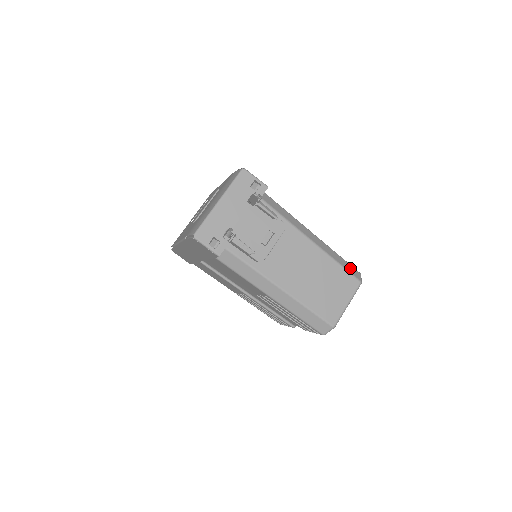
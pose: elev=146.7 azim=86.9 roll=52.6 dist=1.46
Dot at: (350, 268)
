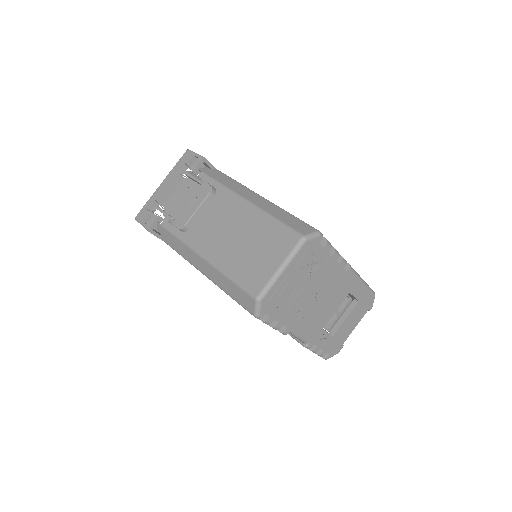
Dot at: (297, 224)
